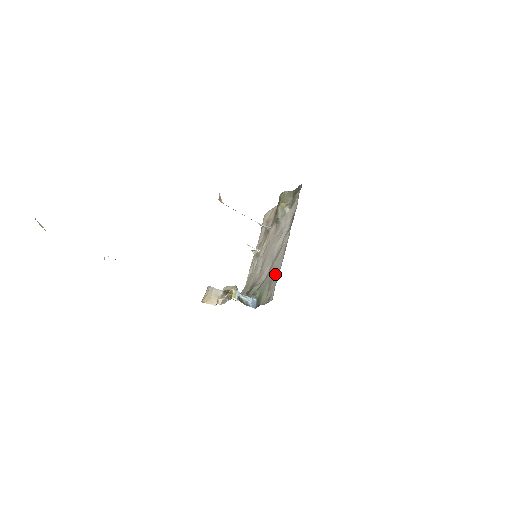
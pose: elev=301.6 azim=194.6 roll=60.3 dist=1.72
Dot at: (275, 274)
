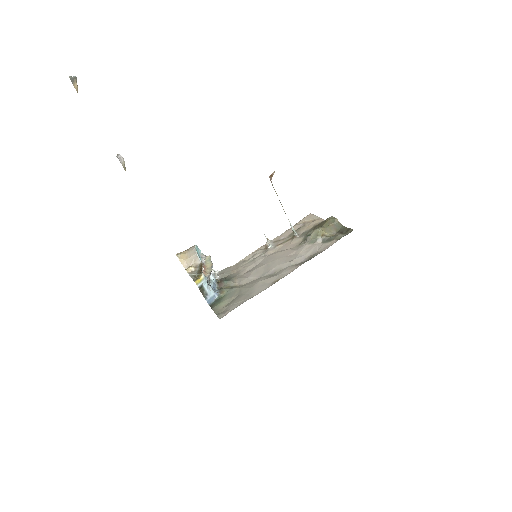
Dot at: (247, 295)
